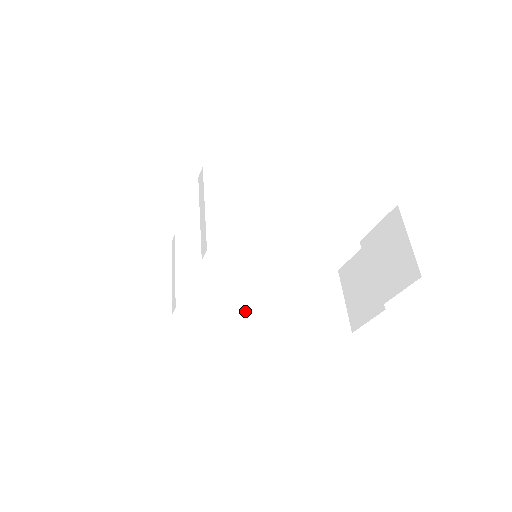
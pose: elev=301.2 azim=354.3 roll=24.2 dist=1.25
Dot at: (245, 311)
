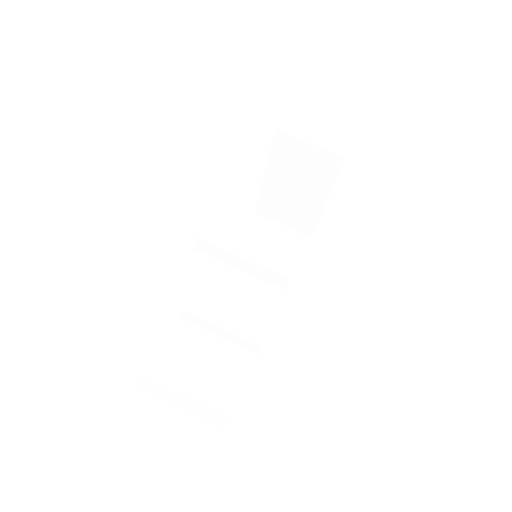
Dot at: (282, 296)
